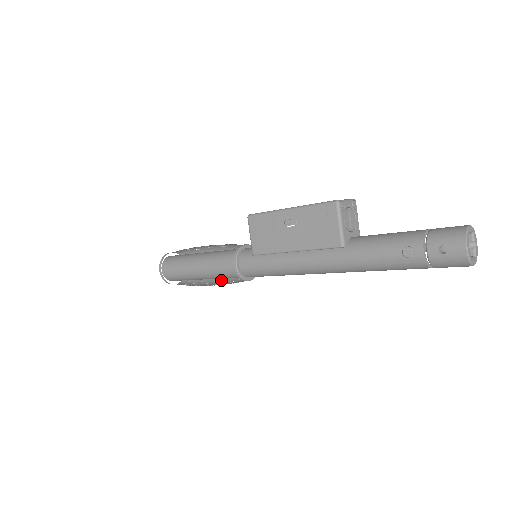
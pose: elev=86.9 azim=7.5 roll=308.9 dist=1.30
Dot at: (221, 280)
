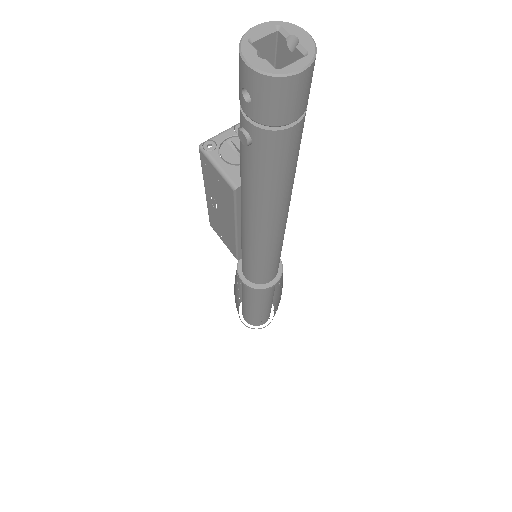
Dot at: occluded
